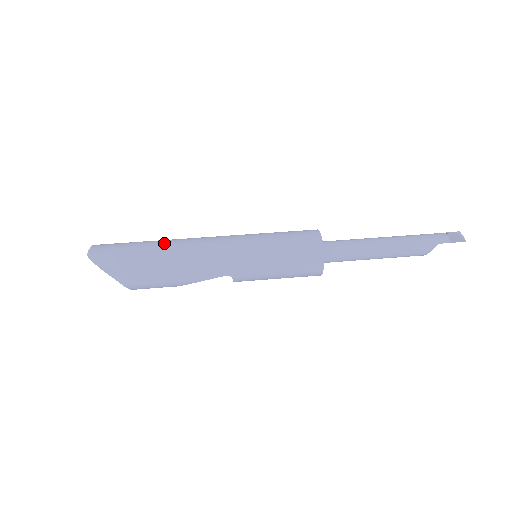
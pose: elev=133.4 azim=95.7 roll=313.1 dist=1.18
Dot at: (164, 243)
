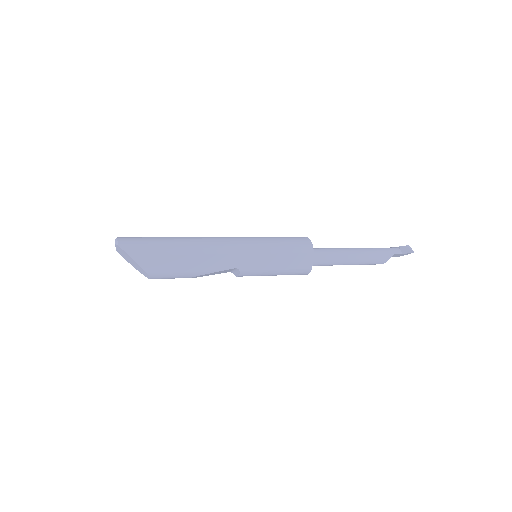
Dot at: (183, 238)
